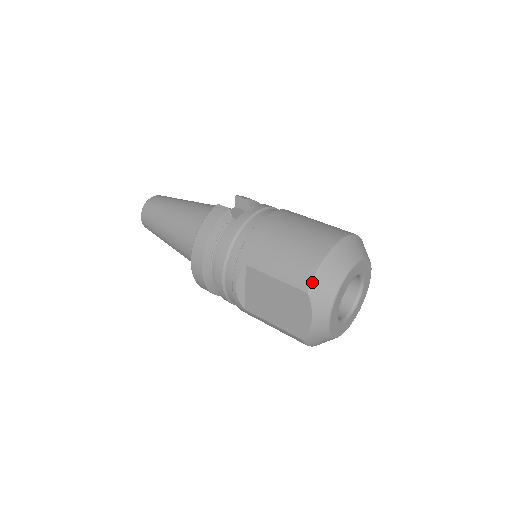
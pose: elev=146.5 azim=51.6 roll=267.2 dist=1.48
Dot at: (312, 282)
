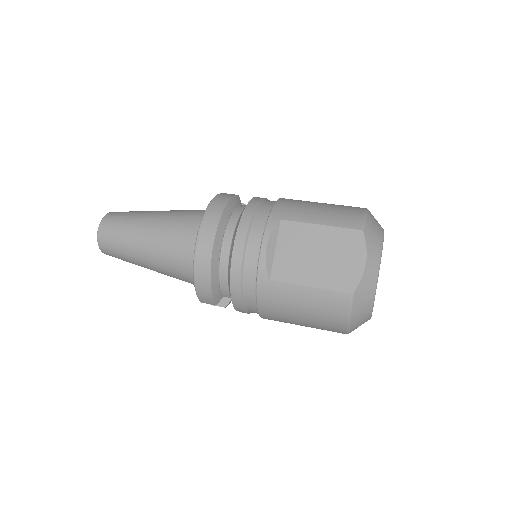
Dot at: (364, 222)
